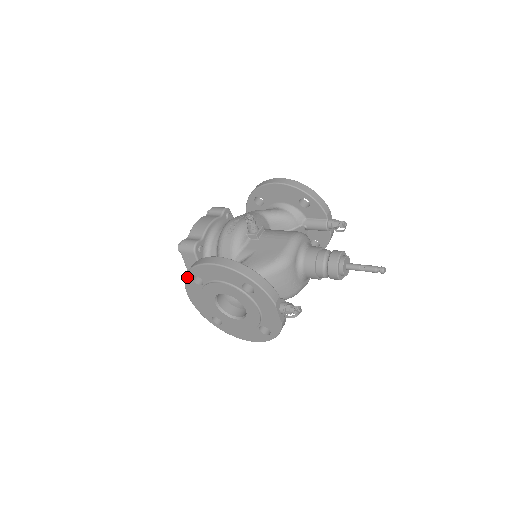
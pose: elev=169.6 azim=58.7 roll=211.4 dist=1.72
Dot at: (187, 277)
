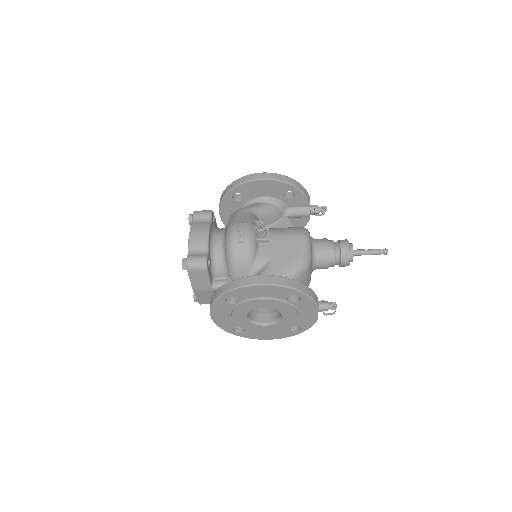
Dot at: (218, 299)
